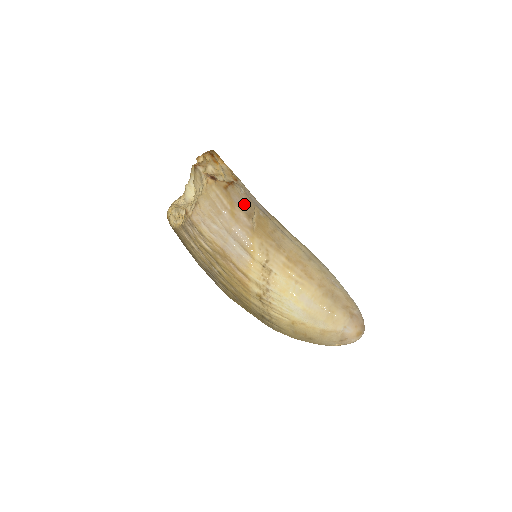
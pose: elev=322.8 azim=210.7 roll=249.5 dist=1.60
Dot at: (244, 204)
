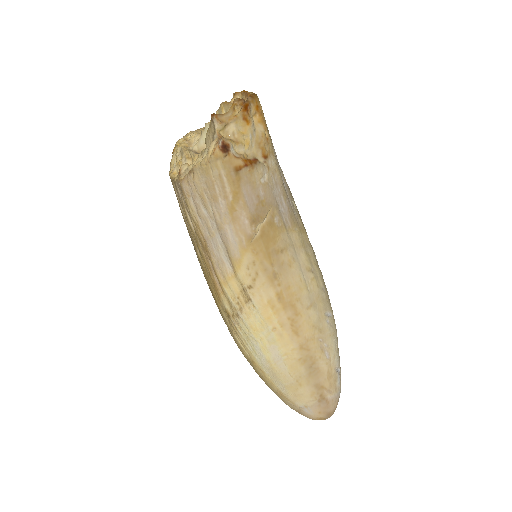
Dot at: (256, 200)
